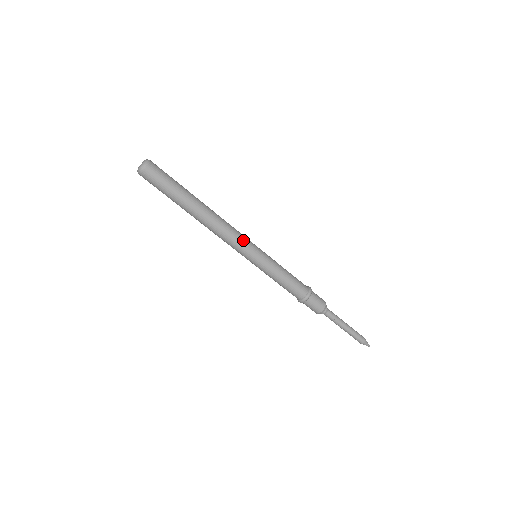
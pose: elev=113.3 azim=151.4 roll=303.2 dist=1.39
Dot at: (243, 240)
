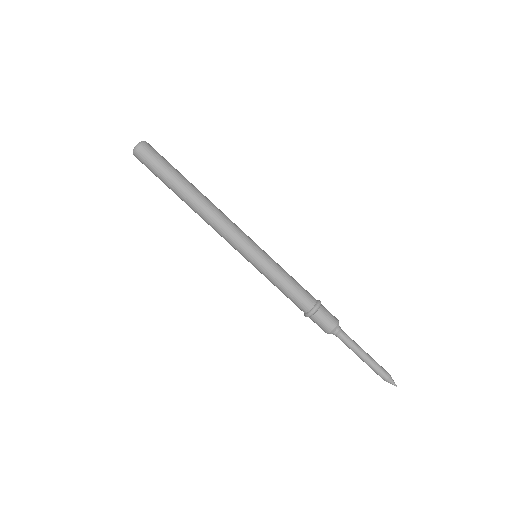
Dot at: (235, 240)
